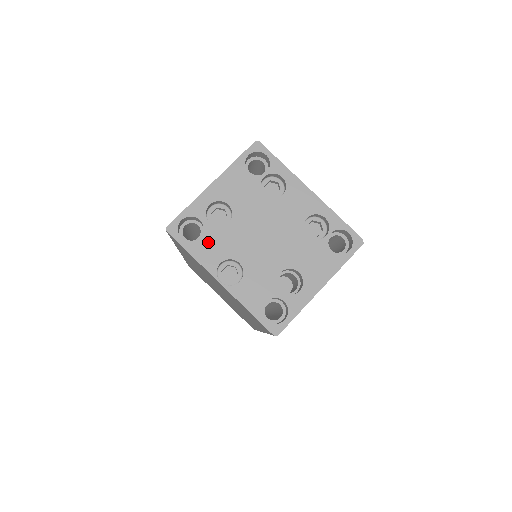
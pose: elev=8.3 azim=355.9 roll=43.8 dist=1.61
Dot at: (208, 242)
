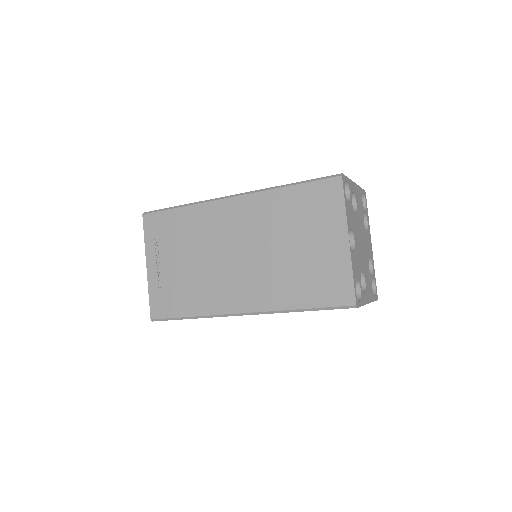
Dot at: (350, 210)
